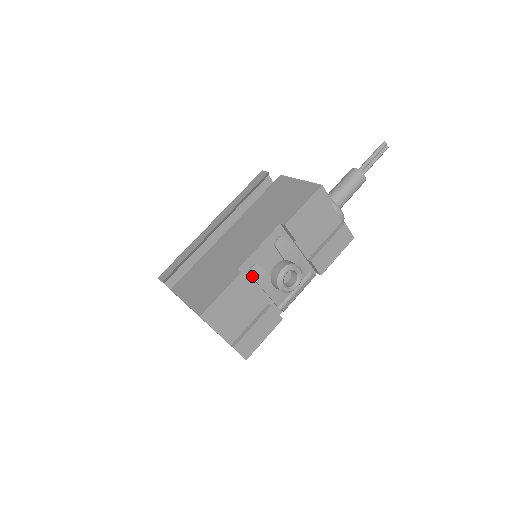
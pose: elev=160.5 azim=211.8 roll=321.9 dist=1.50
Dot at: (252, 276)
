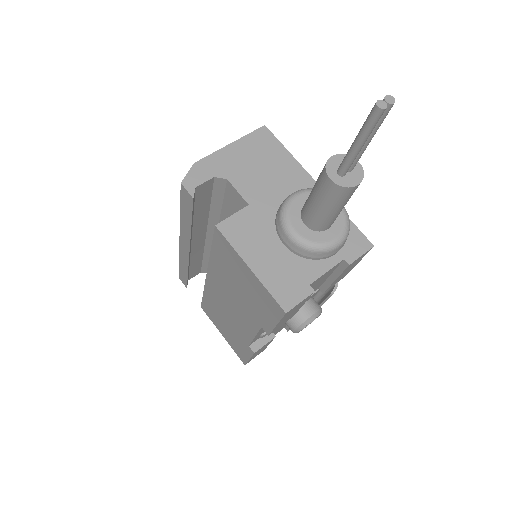
Dot at: (267, 335)
